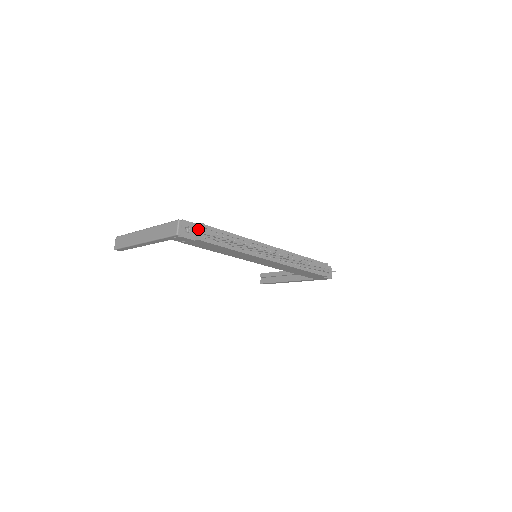
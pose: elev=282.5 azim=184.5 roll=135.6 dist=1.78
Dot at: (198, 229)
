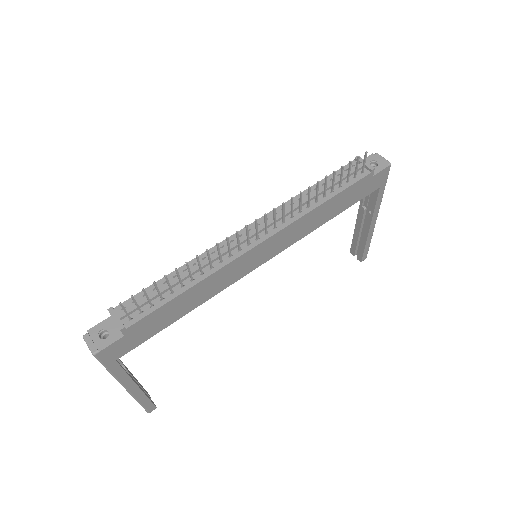
Dot at: (113, 320)
